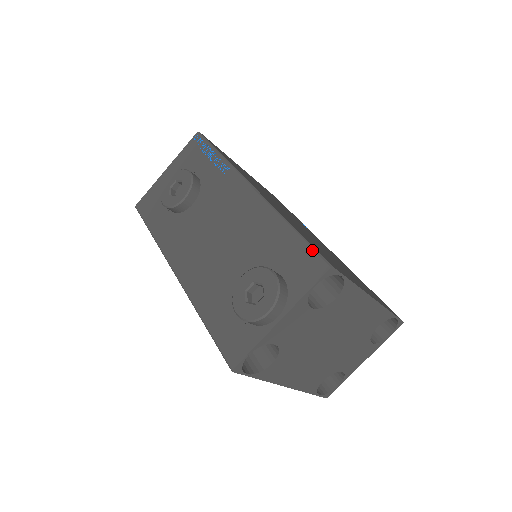
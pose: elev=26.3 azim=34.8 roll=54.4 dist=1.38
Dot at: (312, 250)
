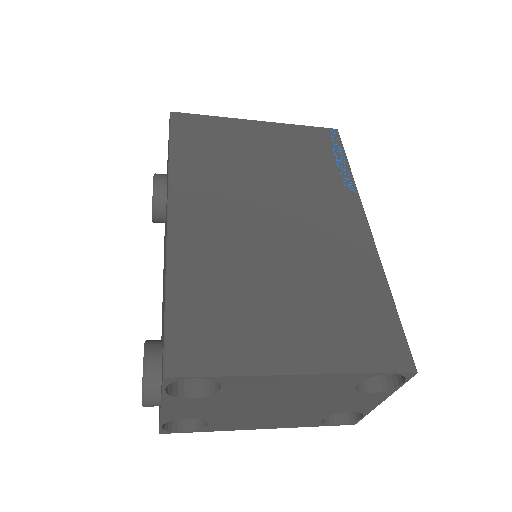
Dot at: (163, 342)
